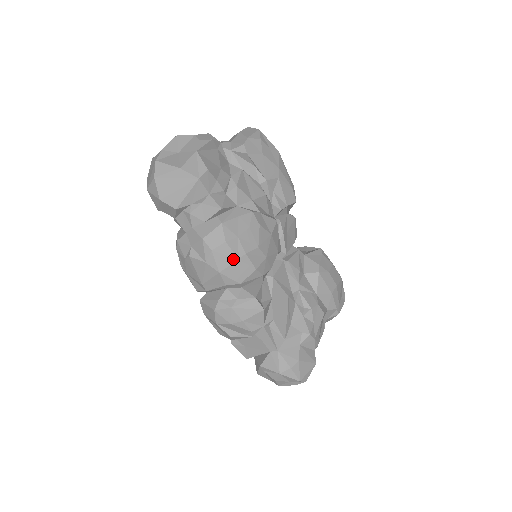
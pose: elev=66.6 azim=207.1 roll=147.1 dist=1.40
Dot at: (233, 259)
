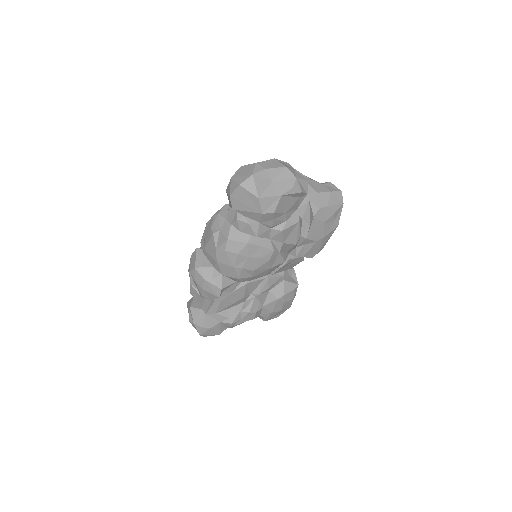
Dot at: (232, 264)
